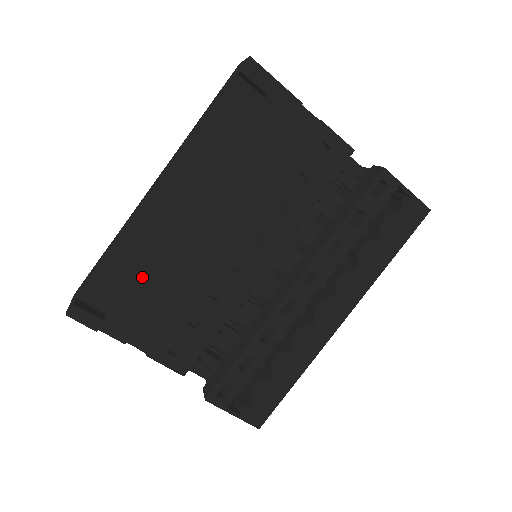
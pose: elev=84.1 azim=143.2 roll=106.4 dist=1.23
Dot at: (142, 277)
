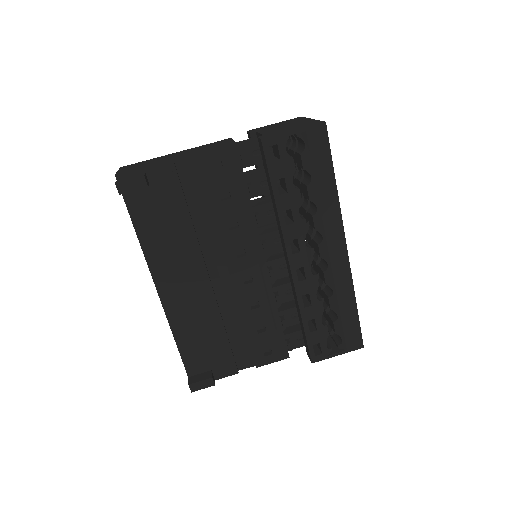
Dot at: (206, 337)
